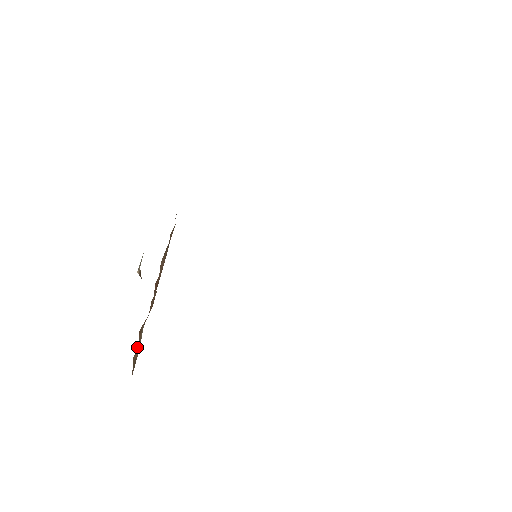
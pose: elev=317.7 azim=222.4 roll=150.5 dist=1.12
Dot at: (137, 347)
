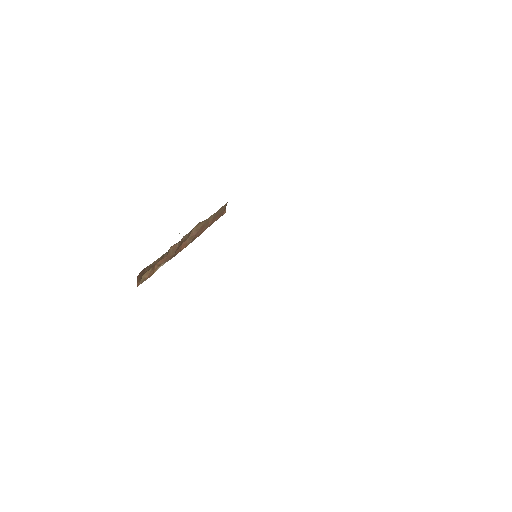
Dot at: (149, 270)
